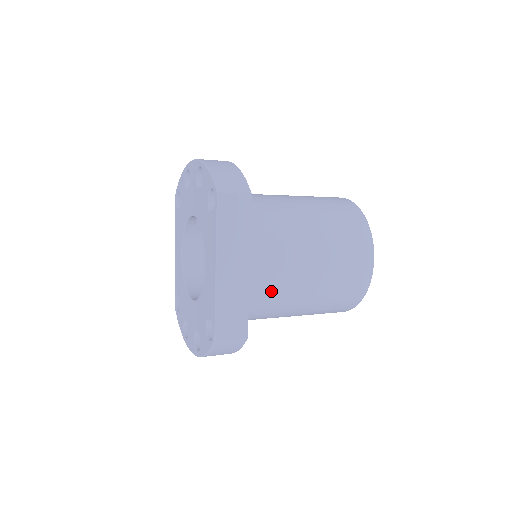
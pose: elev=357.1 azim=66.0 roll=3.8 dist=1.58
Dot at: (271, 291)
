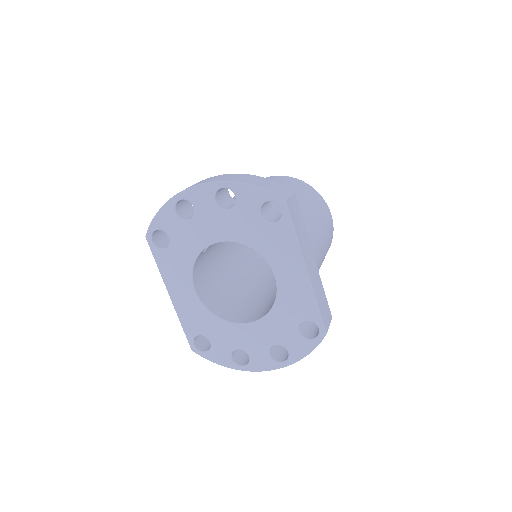
Dot at: occluded
